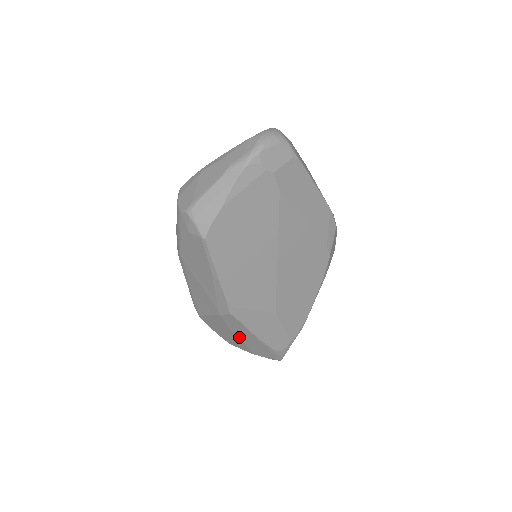
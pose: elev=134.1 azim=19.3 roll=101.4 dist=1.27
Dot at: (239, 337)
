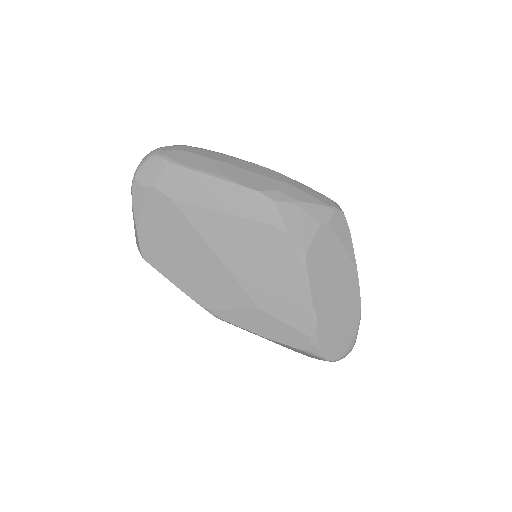
Dot at: (267, 339)
